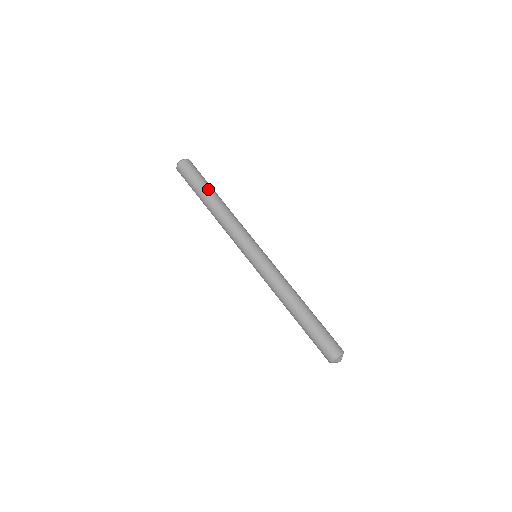
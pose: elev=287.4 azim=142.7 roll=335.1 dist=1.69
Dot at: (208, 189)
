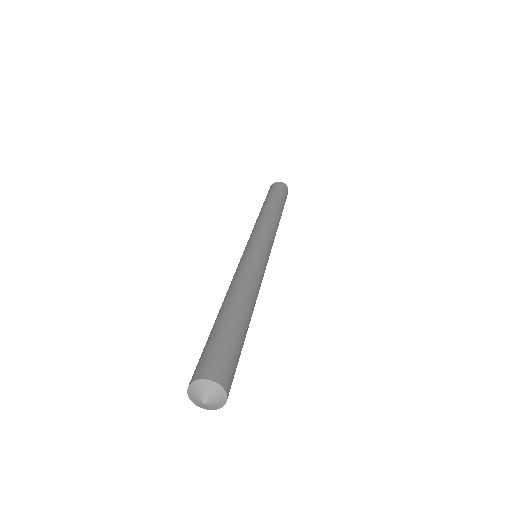
Dot at: (276, 199)
